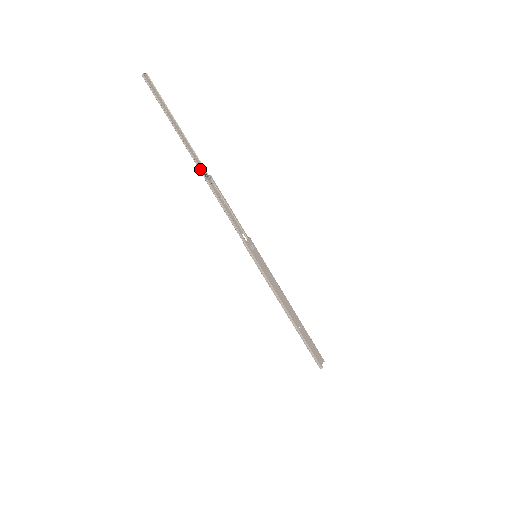
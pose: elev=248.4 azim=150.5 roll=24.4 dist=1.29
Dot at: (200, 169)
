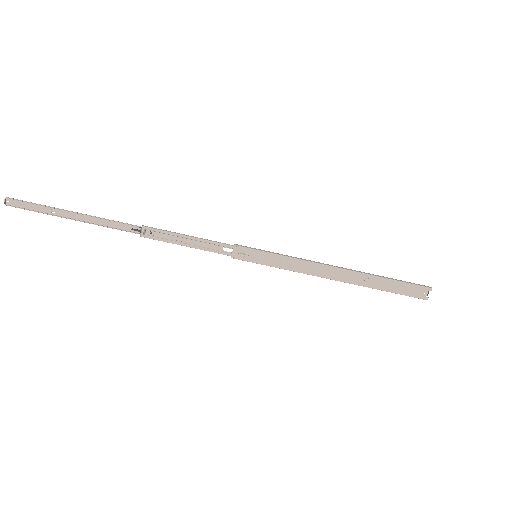
Dot at: (128, 231)
